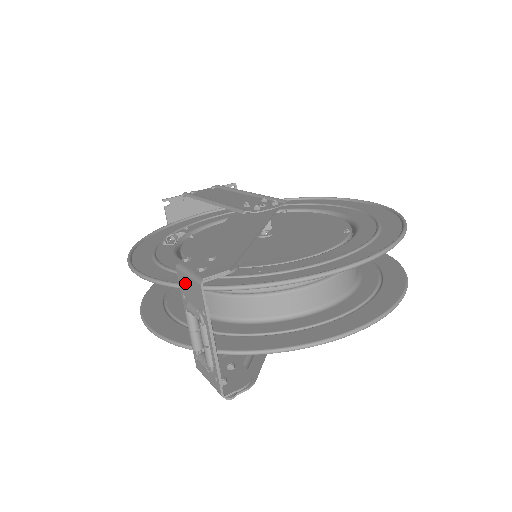
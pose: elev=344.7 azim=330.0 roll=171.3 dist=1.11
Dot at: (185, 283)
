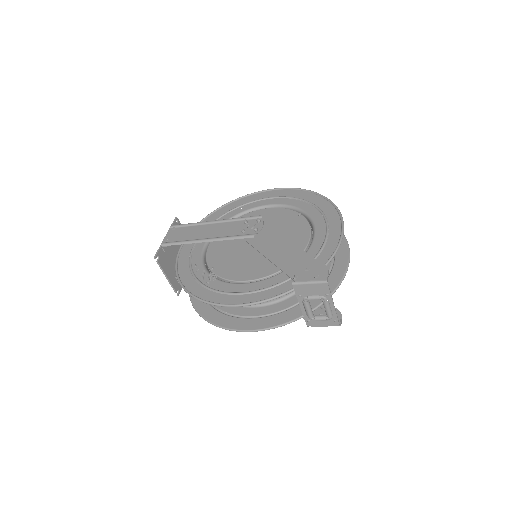
Dot at: (305, 289)
